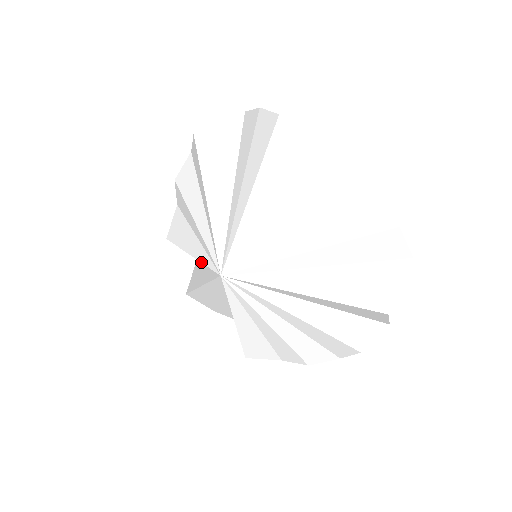
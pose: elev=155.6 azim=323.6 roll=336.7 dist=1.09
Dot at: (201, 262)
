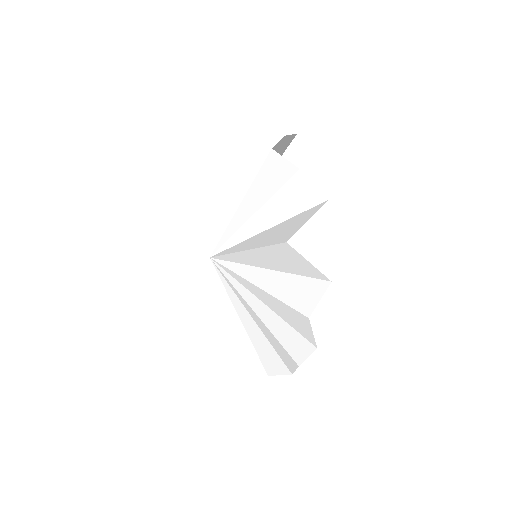
Dot at: occluded
